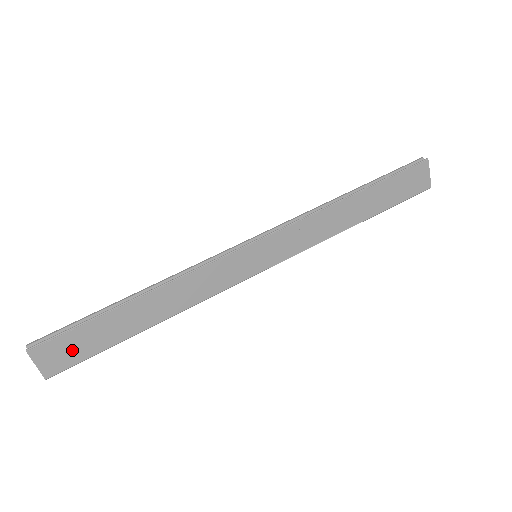
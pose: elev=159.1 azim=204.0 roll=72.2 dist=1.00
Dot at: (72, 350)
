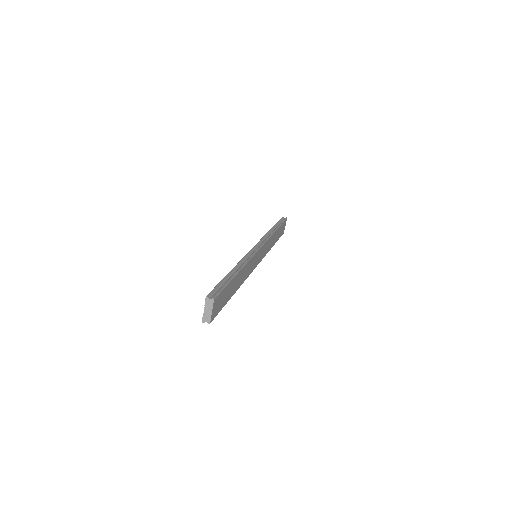
Dot at: (220, 303)
